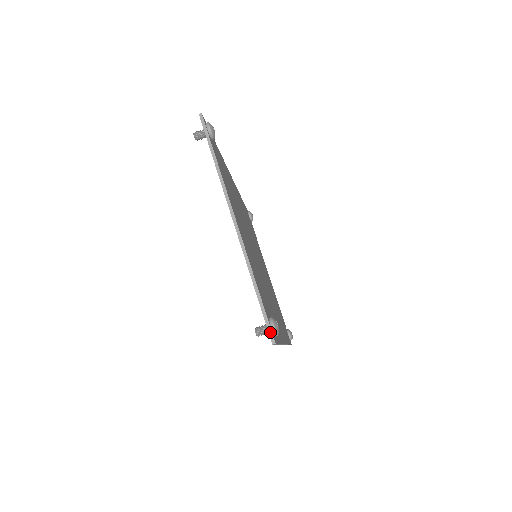
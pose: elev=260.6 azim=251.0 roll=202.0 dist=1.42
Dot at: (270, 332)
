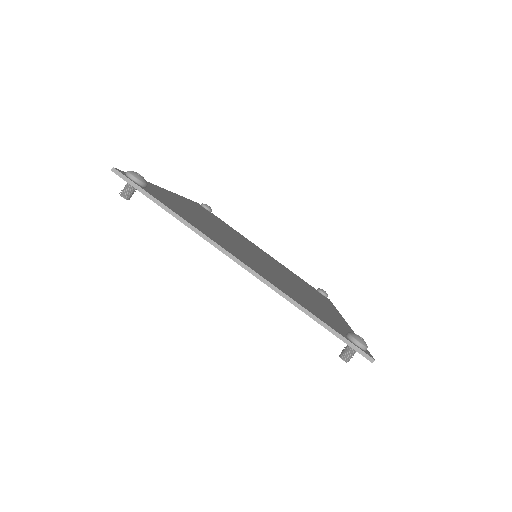
Dot at: (361, 353)
